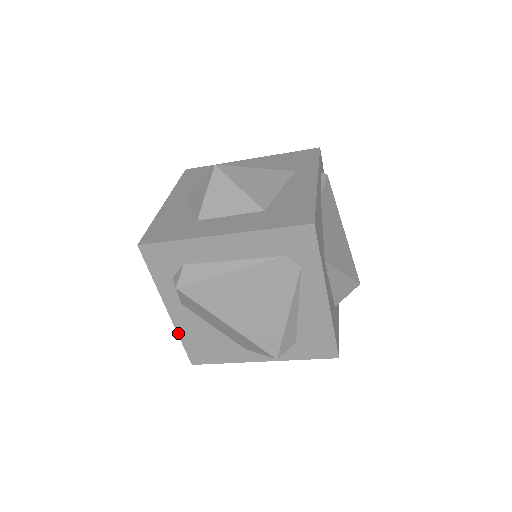
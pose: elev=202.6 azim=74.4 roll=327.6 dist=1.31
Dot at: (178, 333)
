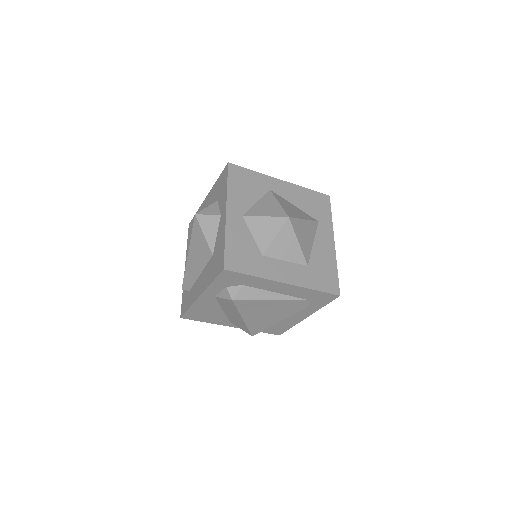
Dot at: (192, 305)
